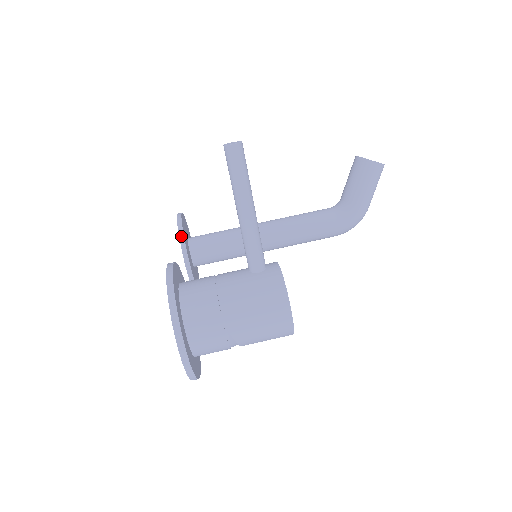
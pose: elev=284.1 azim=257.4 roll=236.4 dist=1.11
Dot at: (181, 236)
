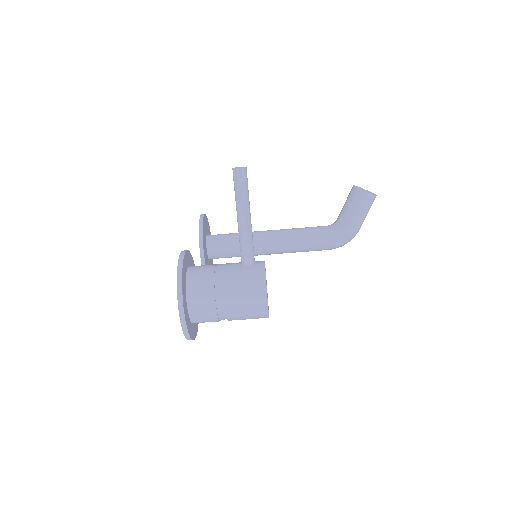
Dot at: (200, 233)
